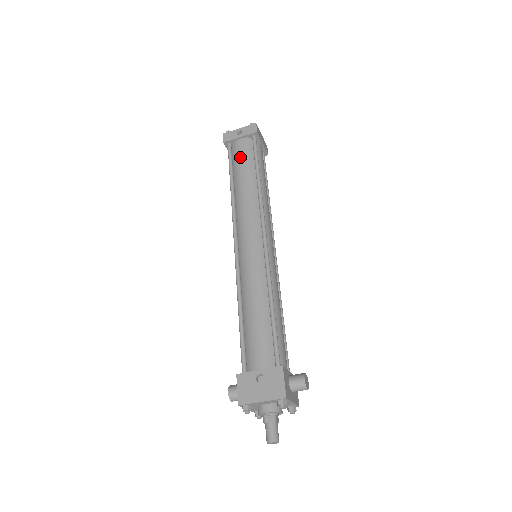
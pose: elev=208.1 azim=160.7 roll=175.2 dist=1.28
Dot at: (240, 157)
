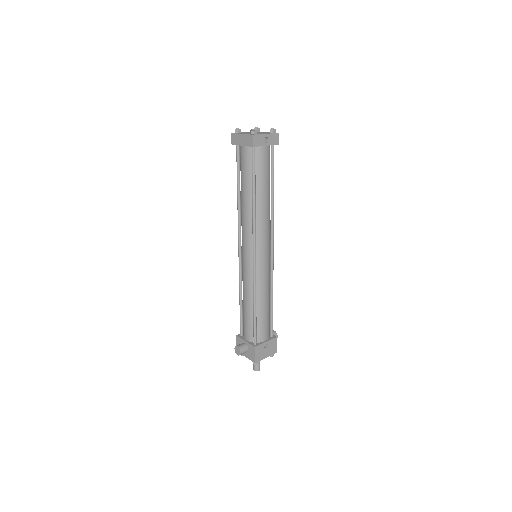
Dot at: (264, 169)
